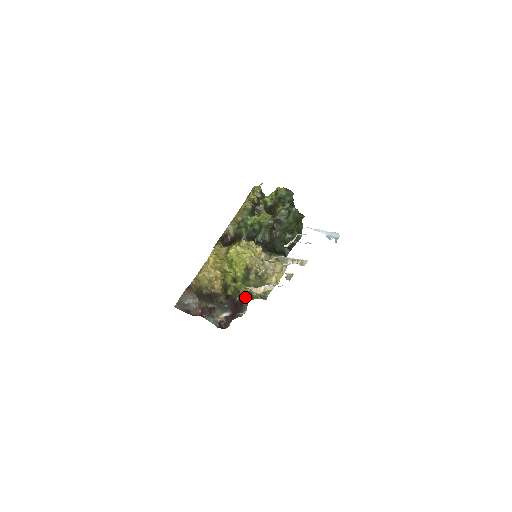
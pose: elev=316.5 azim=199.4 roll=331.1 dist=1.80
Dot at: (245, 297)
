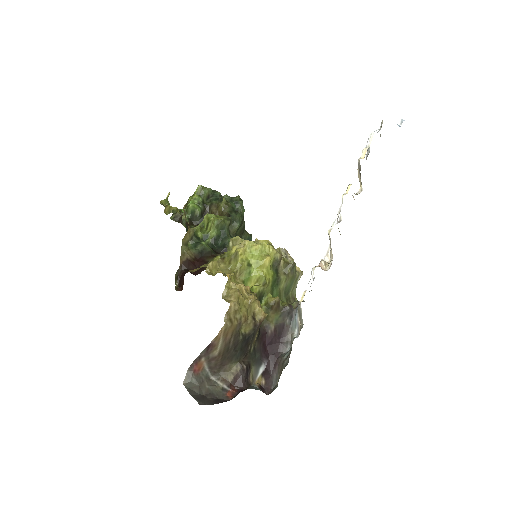
Dot at: (289, 308)
